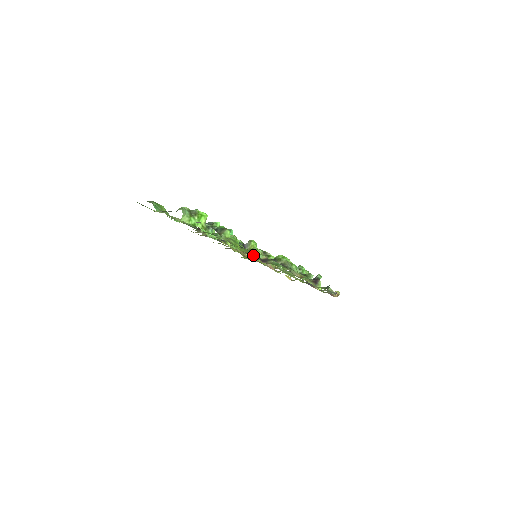
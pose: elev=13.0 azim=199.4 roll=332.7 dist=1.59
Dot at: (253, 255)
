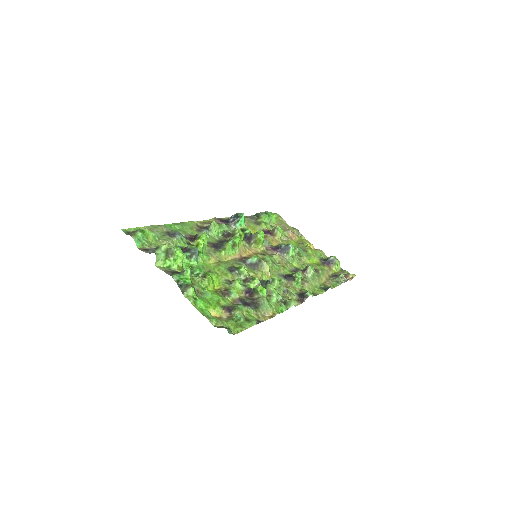
Dot at: (216, 309)
